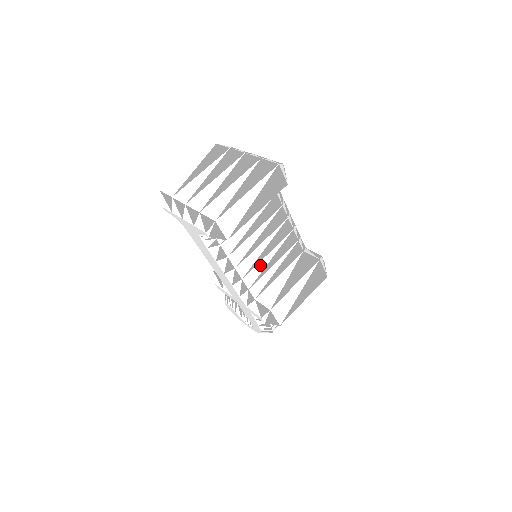
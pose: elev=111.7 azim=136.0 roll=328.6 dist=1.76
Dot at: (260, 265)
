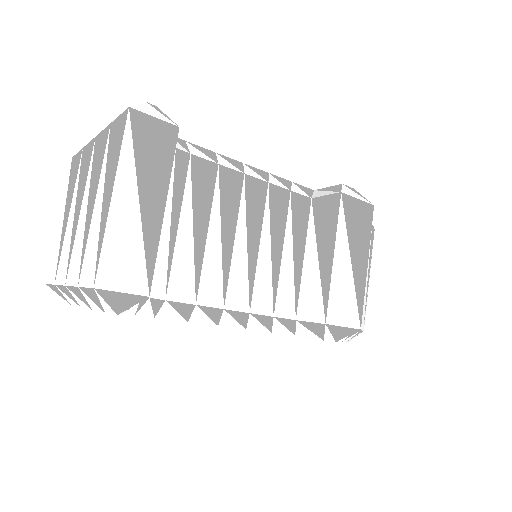
Dot at: (261, 271)
